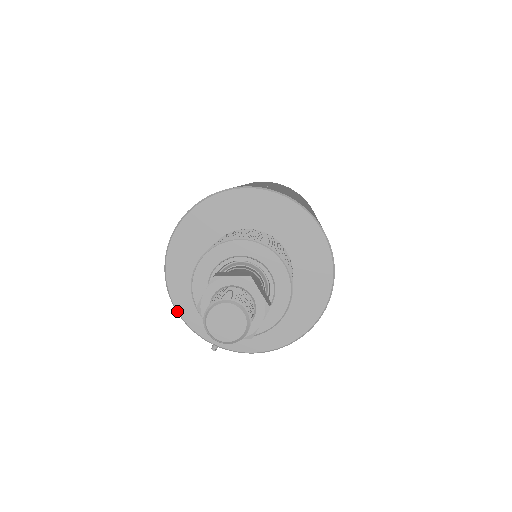
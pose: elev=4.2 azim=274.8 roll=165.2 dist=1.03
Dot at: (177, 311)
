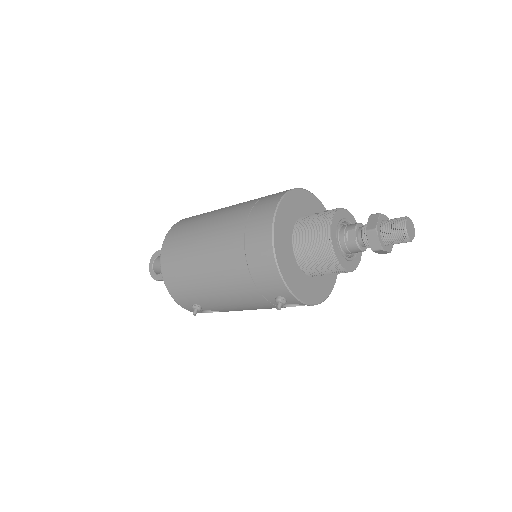
Dot at: (278, 267)
